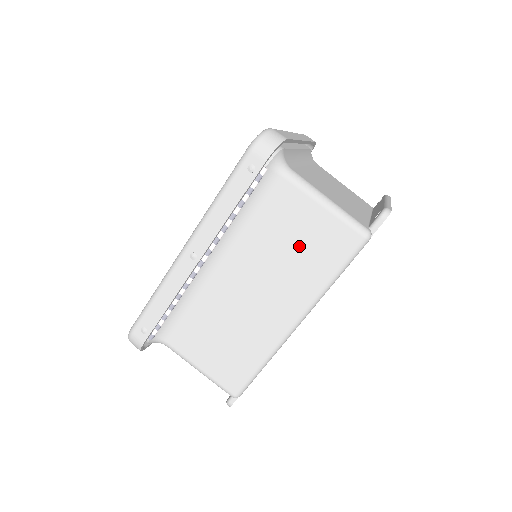
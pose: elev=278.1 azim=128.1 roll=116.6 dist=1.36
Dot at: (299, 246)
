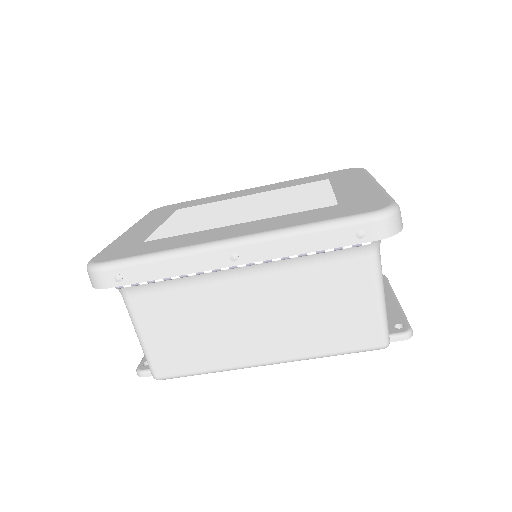
Dot at: (329, 313)
